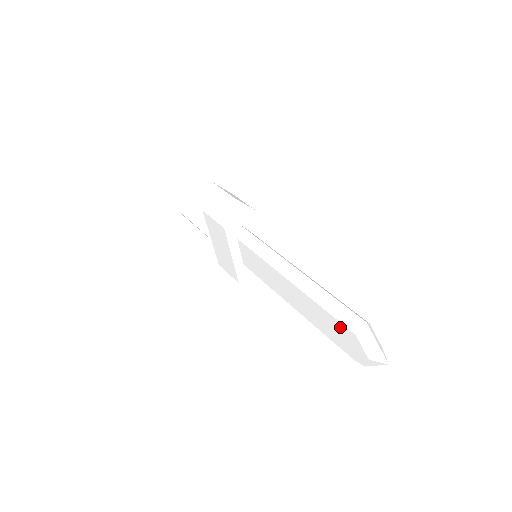
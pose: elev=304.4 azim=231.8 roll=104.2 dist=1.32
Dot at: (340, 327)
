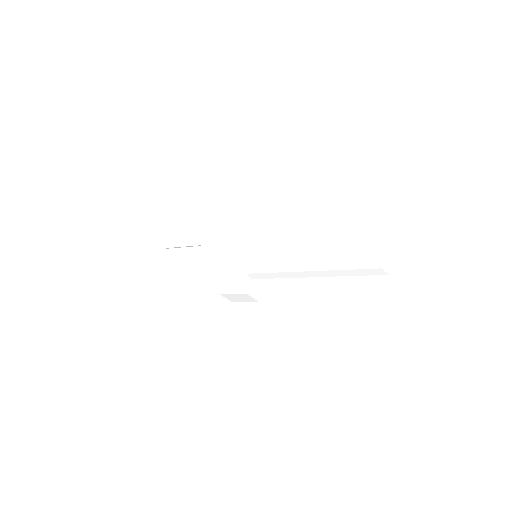
Dot at: (359, 242)
